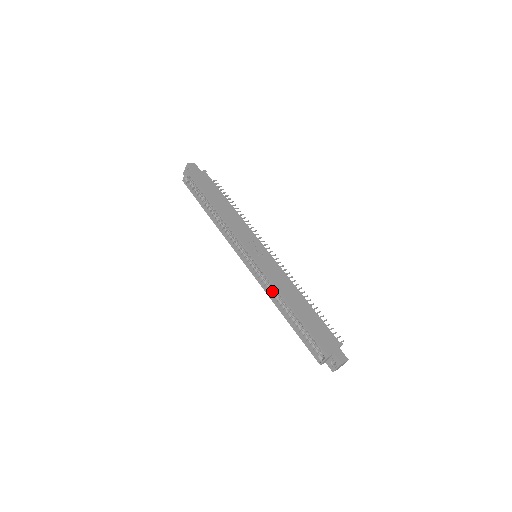
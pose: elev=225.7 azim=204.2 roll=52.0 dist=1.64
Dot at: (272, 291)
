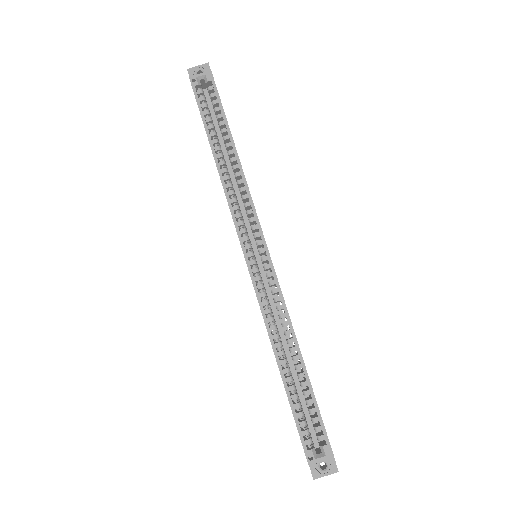
Dot at: (273, 320)
